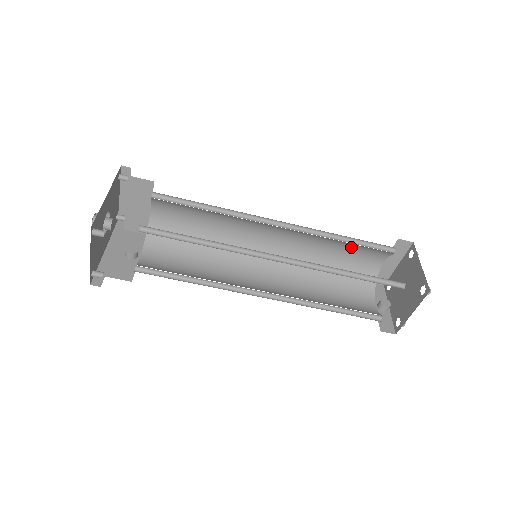
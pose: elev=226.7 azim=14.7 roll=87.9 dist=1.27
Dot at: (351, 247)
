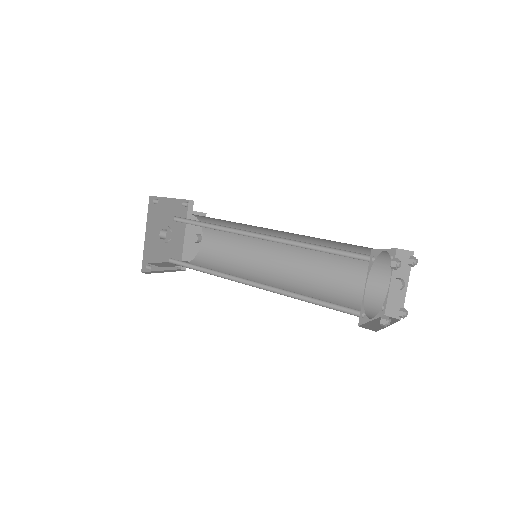
Dot at: occluded
